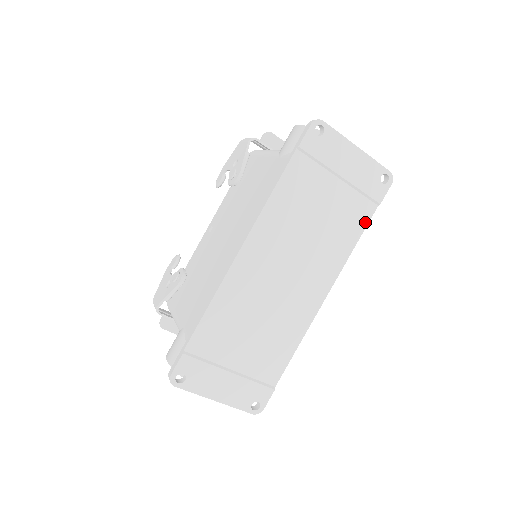
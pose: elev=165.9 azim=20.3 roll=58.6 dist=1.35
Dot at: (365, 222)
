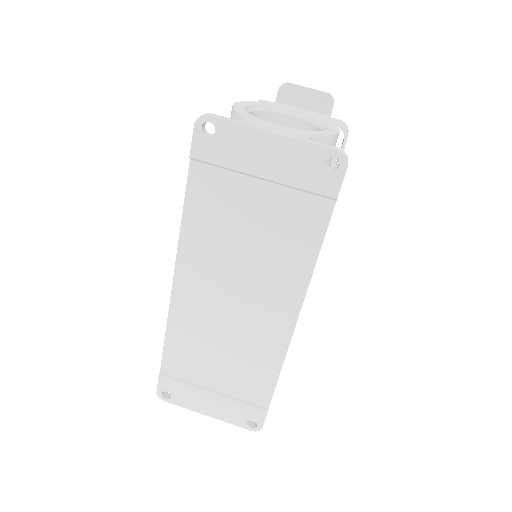
Dot at: (322, 226)
